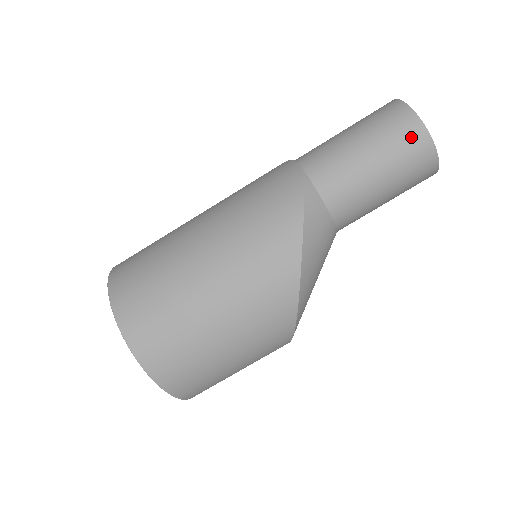
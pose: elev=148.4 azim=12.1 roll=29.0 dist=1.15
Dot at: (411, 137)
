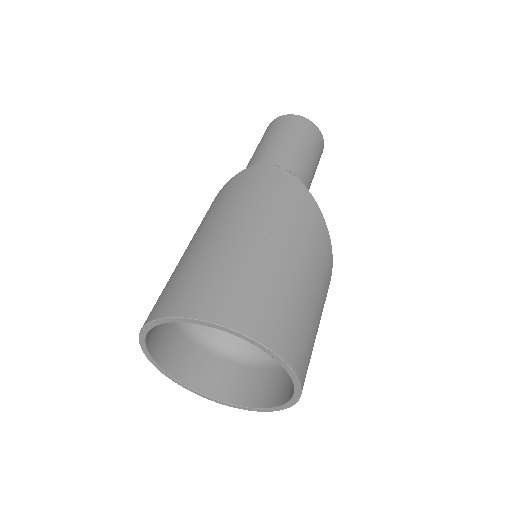
Dot at: (314, 132)
